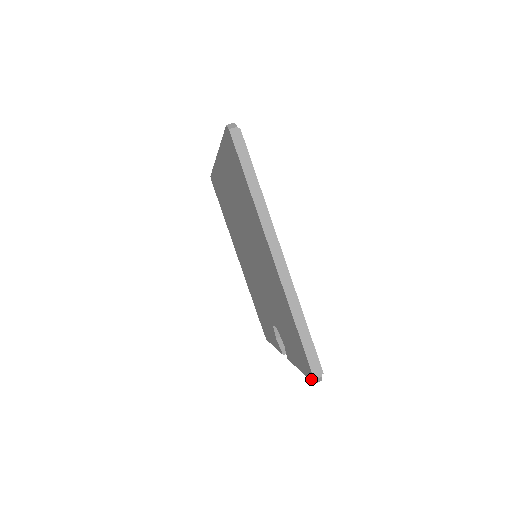
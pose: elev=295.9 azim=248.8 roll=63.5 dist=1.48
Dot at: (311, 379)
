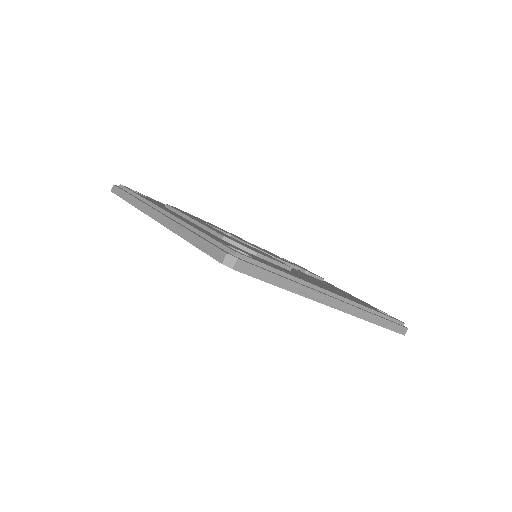
Dot at: occluded
